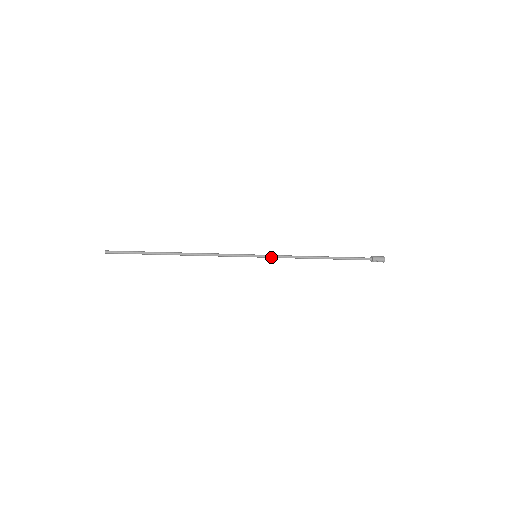
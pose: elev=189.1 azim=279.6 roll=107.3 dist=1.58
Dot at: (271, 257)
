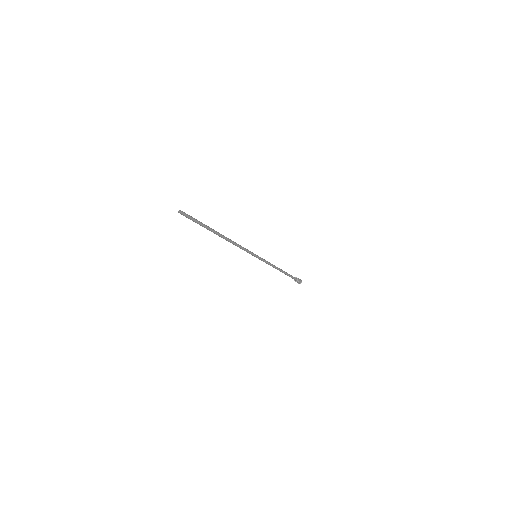
Dot at: (263, 260)
